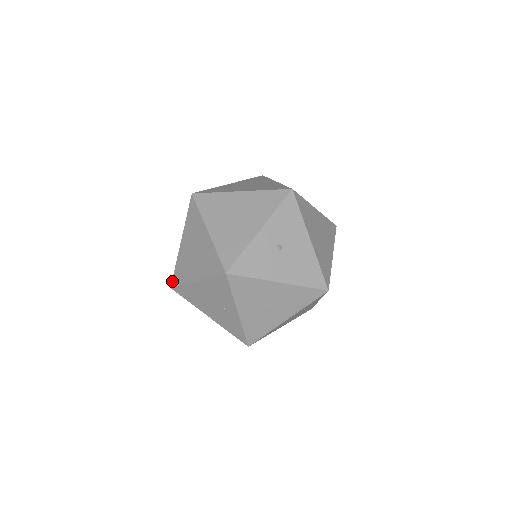
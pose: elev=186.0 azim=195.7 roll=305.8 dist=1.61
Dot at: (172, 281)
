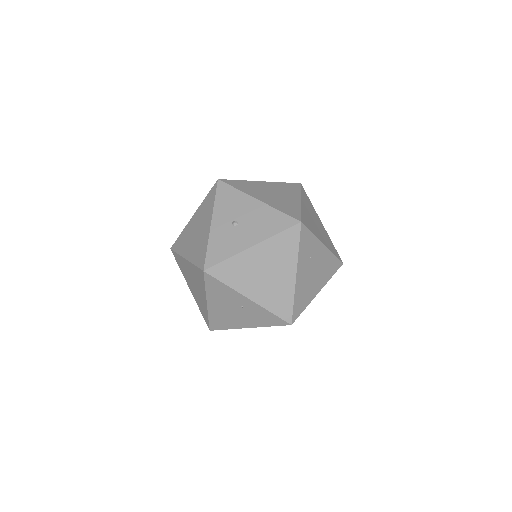
Dot at: occluded
